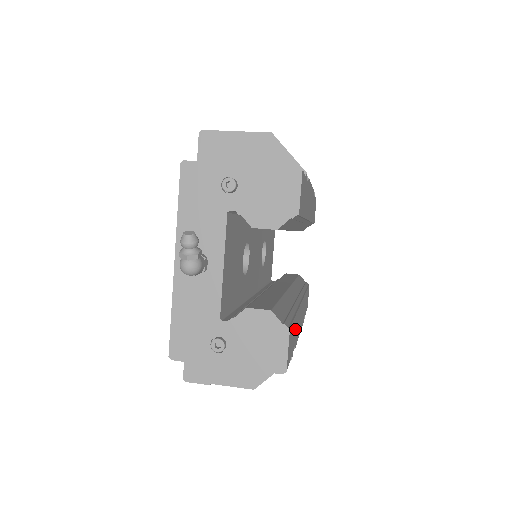
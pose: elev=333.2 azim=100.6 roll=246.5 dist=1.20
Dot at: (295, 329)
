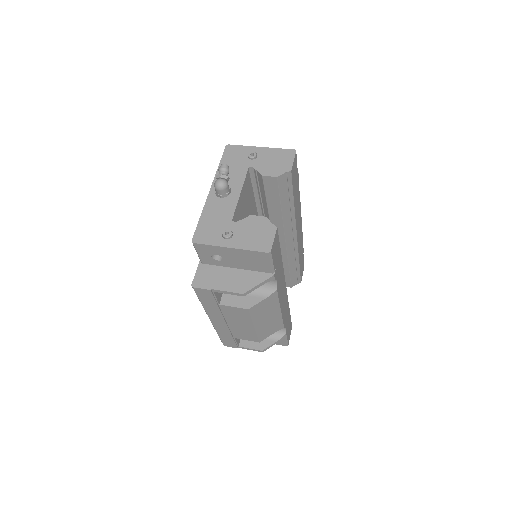
Dot at: (279, 267)
